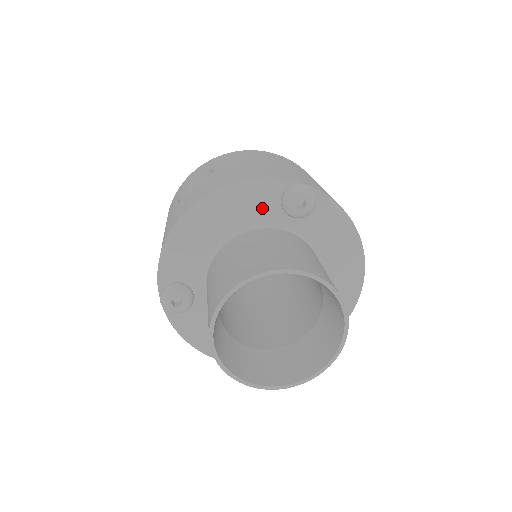
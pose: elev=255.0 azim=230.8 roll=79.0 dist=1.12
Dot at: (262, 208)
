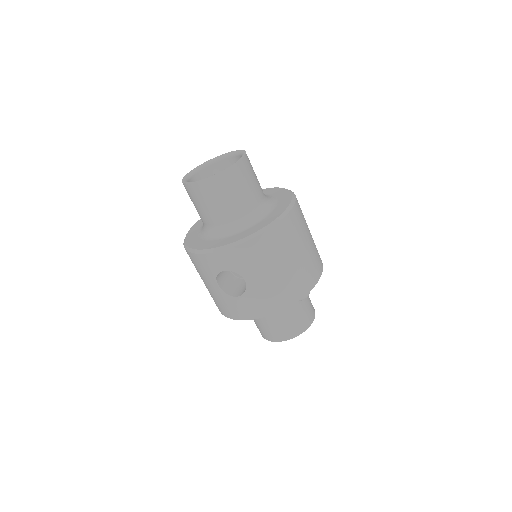
Dot at: occluded
